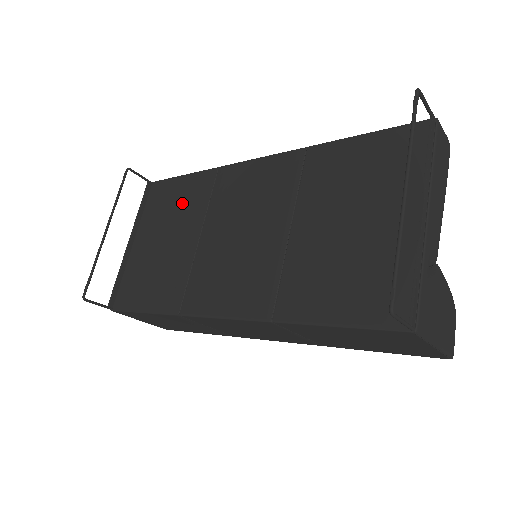
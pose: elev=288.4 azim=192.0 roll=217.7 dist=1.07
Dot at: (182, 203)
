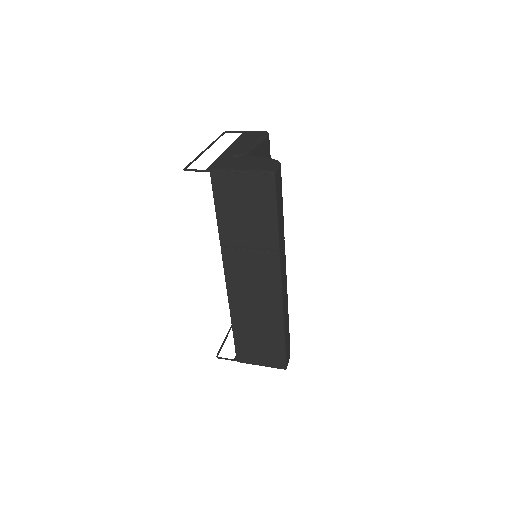
Dot at: occluded
